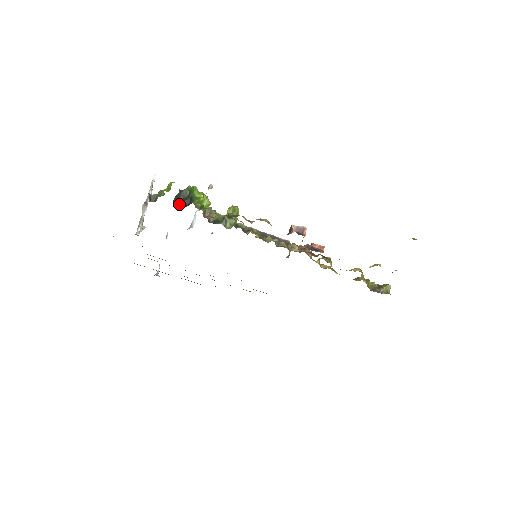
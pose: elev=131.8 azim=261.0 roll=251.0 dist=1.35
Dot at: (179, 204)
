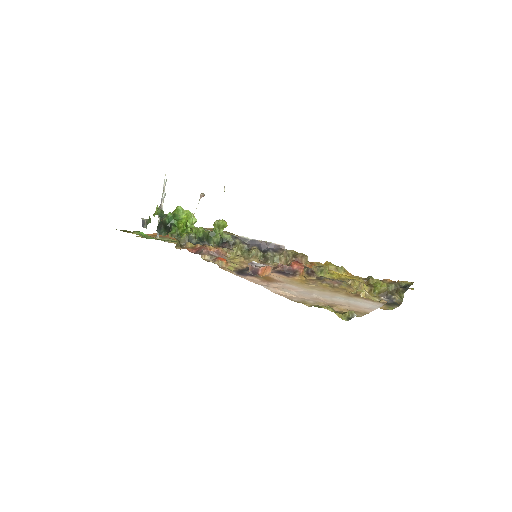
Dot at: (160, 233)
